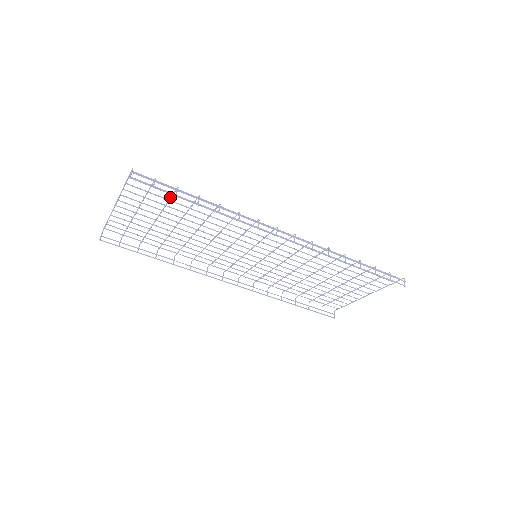
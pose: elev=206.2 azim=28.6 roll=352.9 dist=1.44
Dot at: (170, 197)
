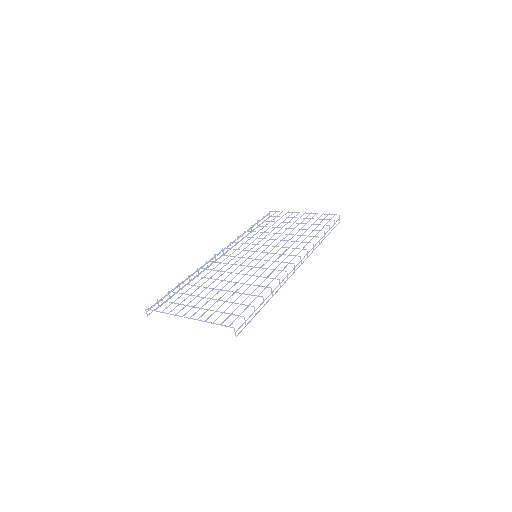
Dot at: occluded
